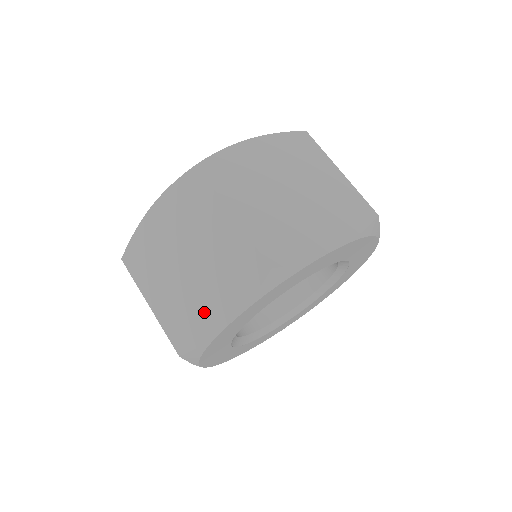
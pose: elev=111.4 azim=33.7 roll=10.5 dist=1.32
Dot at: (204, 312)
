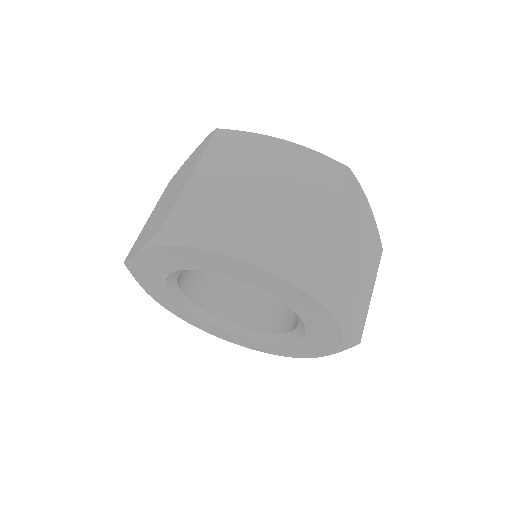
Dot at: (229, 229)
